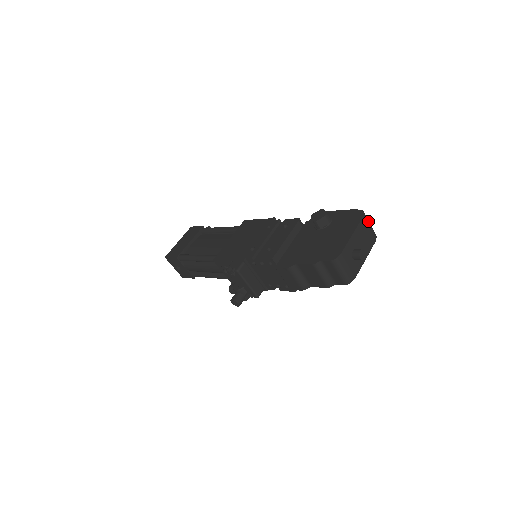
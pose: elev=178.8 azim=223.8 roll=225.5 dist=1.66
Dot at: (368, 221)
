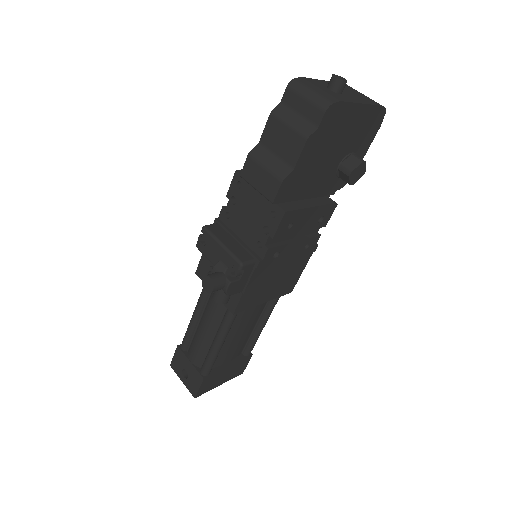
Dot at: occluded
